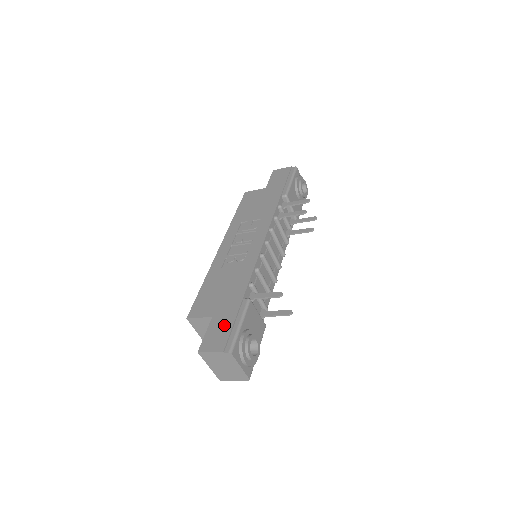
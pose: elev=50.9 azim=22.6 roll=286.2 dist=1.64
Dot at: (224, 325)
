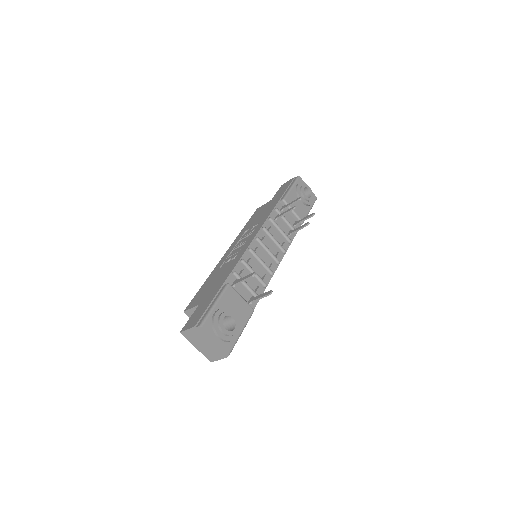
Dot at: (203, 307)
